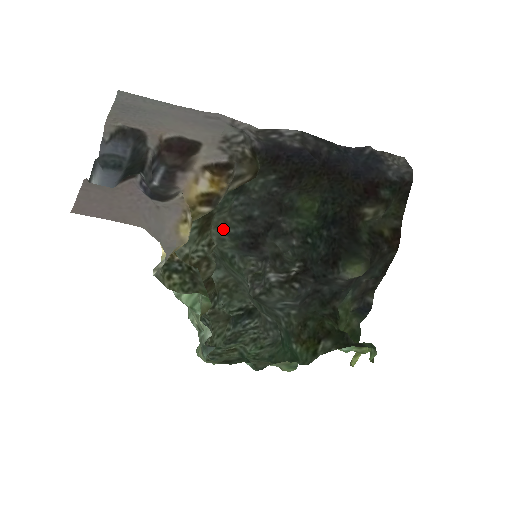
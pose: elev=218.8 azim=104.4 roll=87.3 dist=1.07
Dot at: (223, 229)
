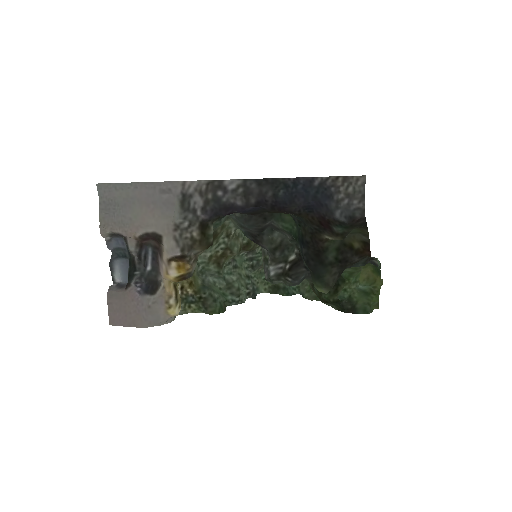
Dot at: (233, 222)
